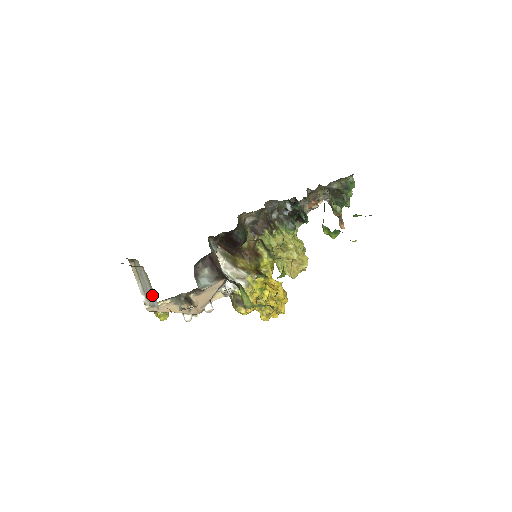
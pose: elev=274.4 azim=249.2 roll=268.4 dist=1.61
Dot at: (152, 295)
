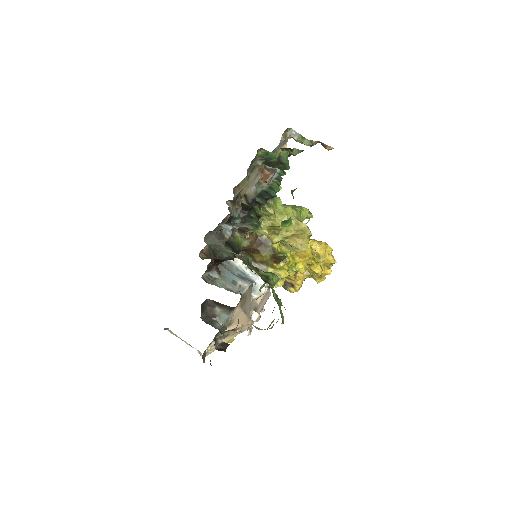
Dot at: occluded
